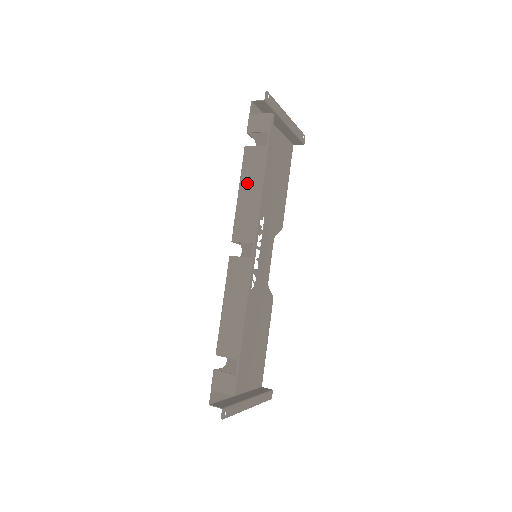
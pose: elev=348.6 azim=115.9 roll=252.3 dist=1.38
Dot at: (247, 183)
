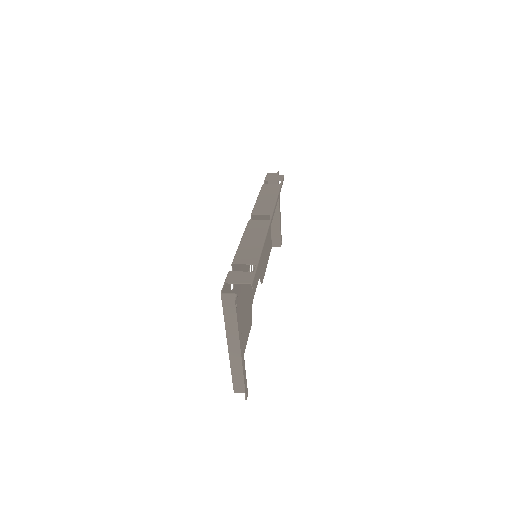
Dot at: (265, 194)
